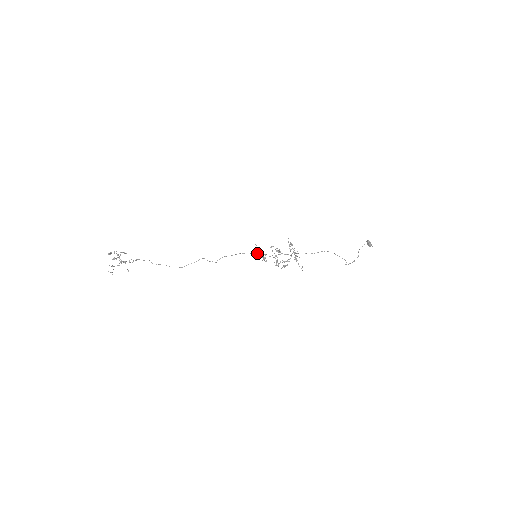
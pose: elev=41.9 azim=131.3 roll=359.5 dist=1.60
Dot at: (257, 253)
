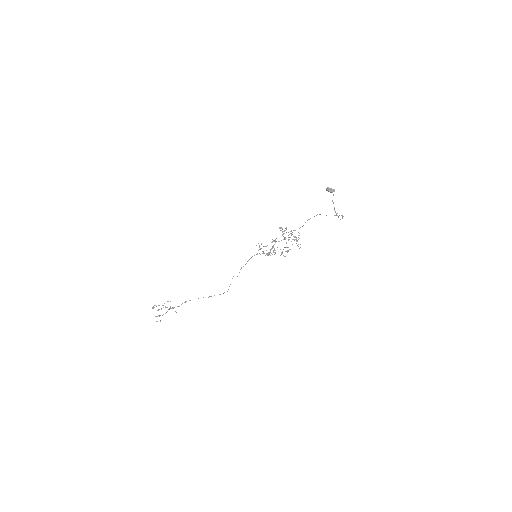
Dot at: (257, 253)
